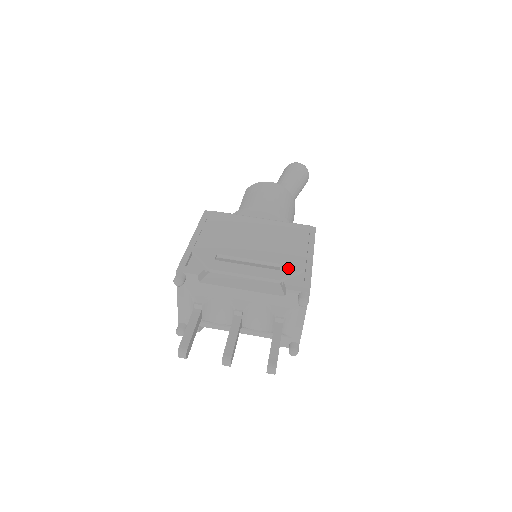
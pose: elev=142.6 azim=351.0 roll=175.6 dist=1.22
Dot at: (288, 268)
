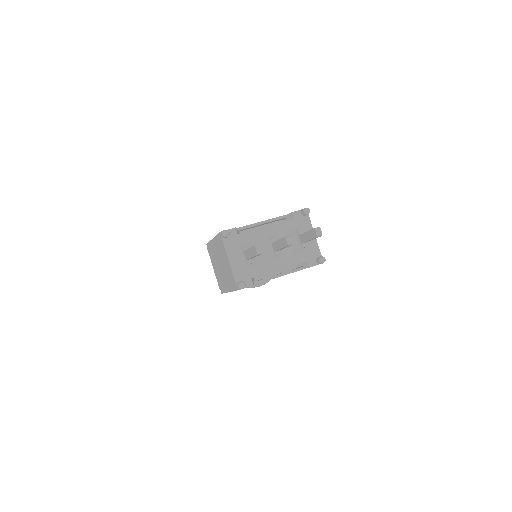
Dot at: occluded
